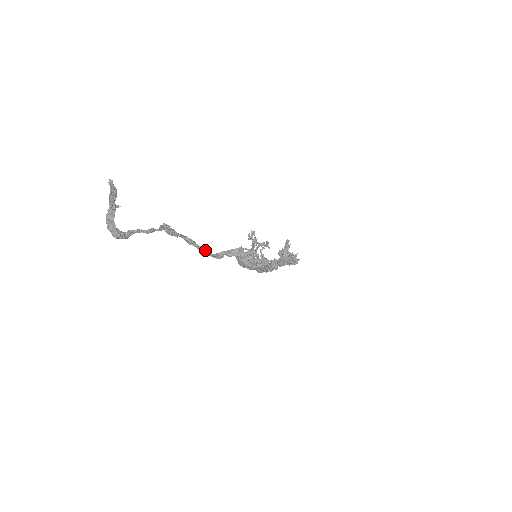
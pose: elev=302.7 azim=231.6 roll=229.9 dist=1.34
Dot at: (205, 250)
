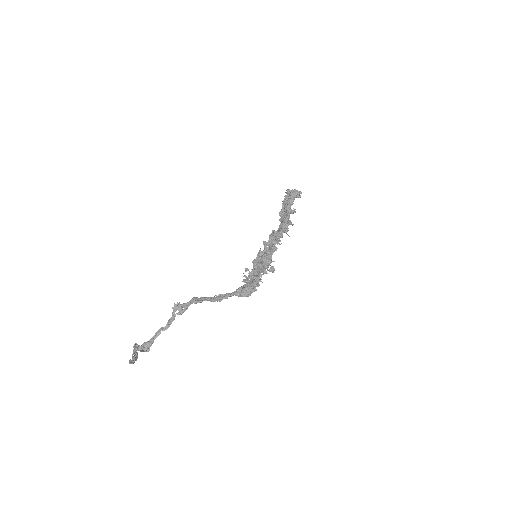
Dot at: (212, 301)
